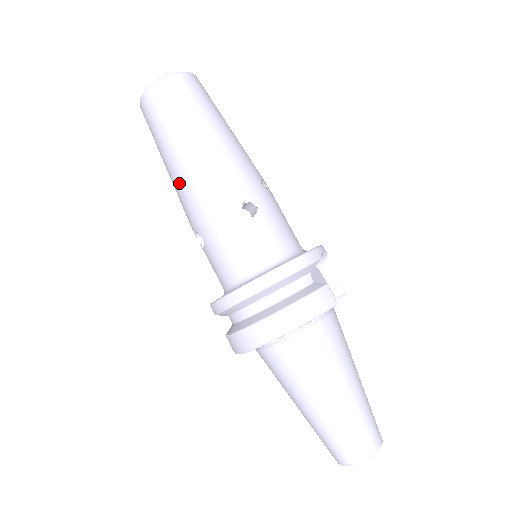
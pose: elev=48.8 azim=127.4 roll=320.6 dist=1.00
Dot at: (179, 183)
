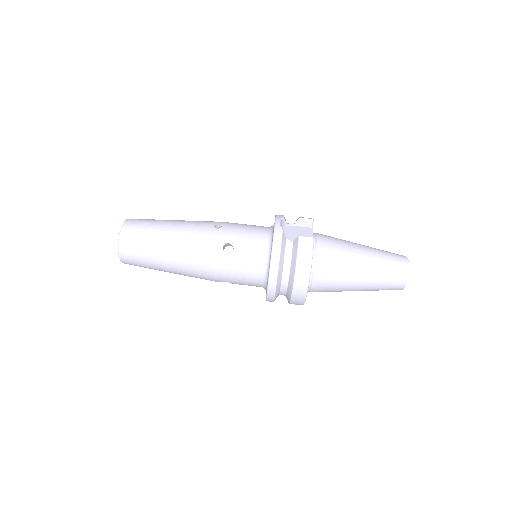
Dot at: (186, 274)
